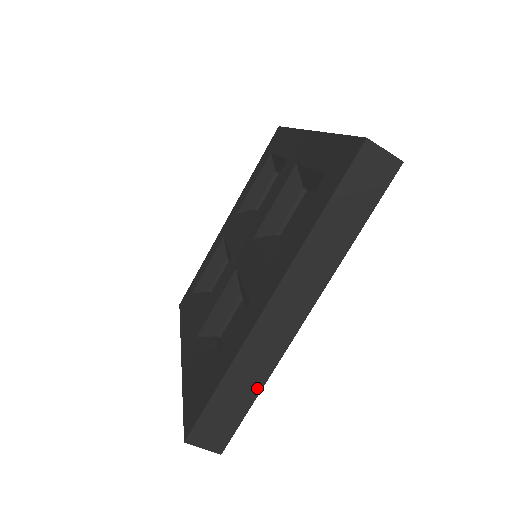
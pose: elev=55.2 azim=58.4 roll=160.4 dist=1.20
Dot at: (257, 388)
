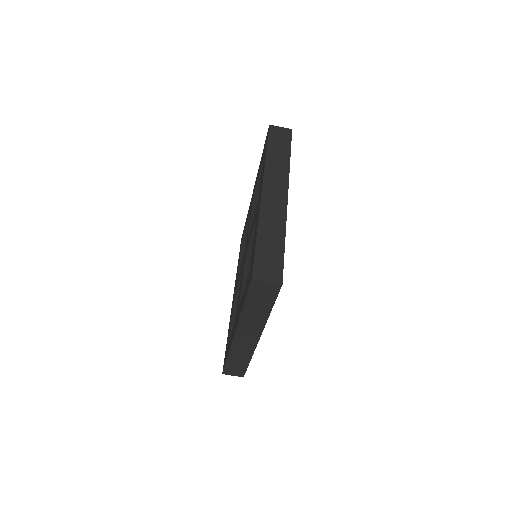
Dot at: (248, 360)
